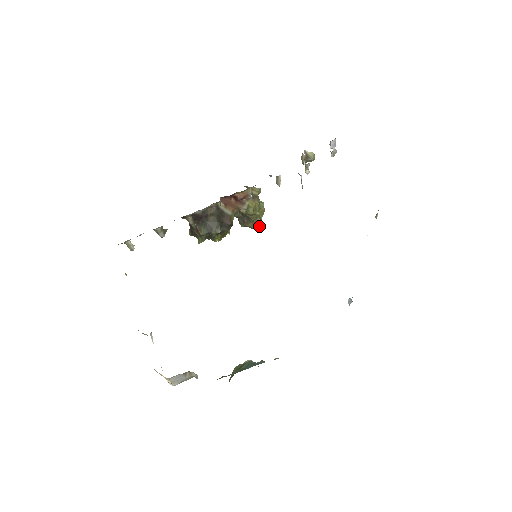
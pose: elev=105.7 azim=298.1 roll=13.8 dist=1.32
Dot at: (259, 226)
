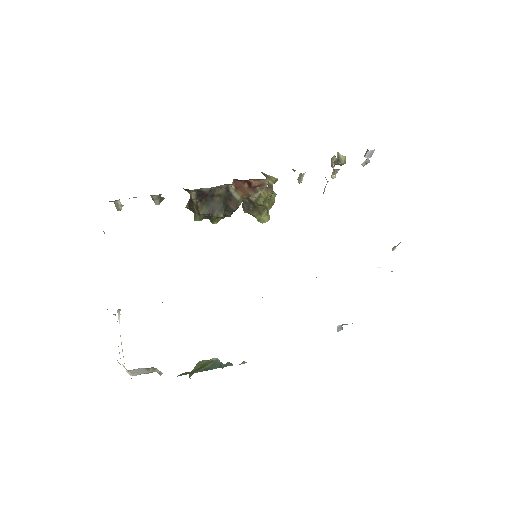
Dot at: (264, 218)
